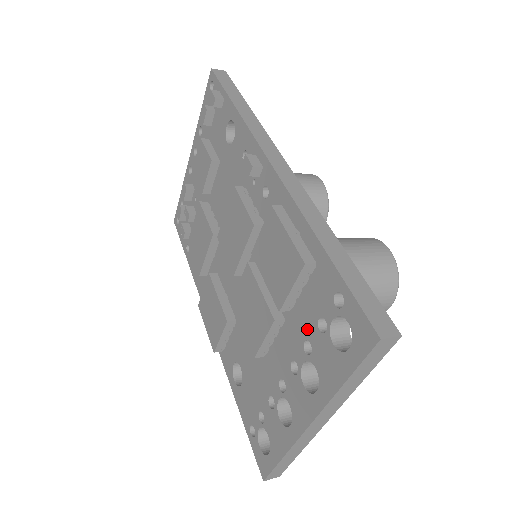
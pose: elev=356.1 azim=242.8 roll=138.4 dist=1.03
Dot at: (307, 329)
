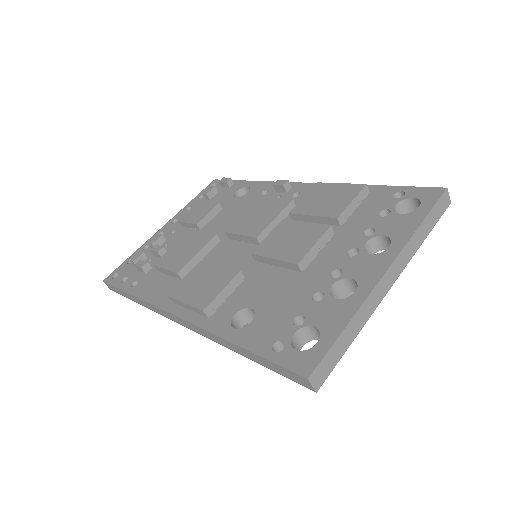
Dot at: (366, 224)
